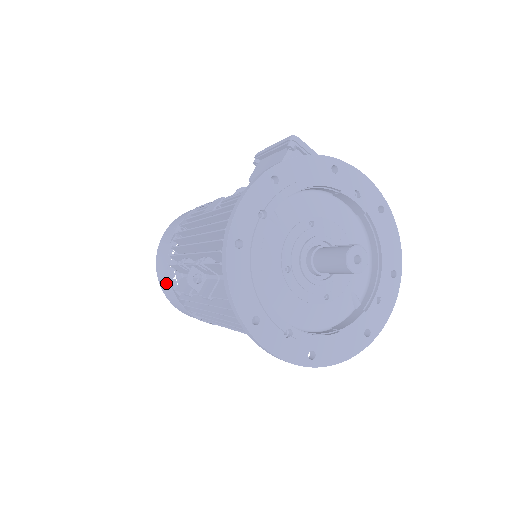
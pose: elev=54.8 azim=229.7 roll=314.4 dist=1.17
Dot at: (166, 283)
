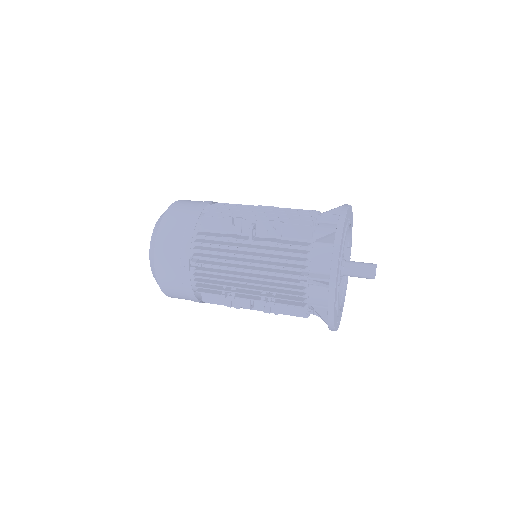
Dot at: (182, 227)
